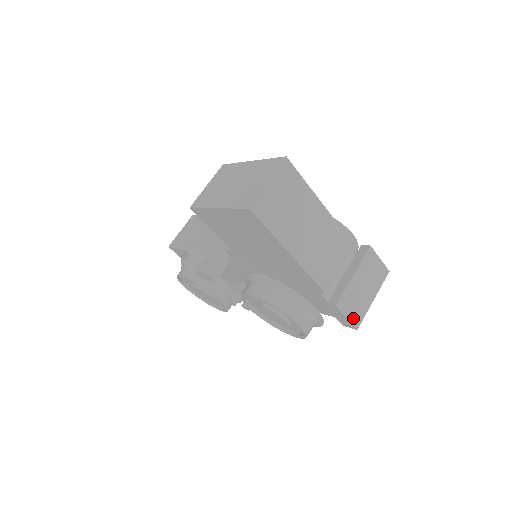
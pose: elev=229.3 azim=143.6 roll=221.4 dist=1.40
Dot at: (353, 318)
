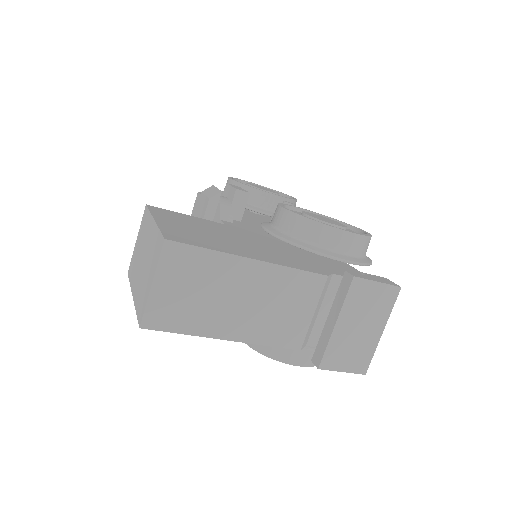
Dot at: (353, 367)
